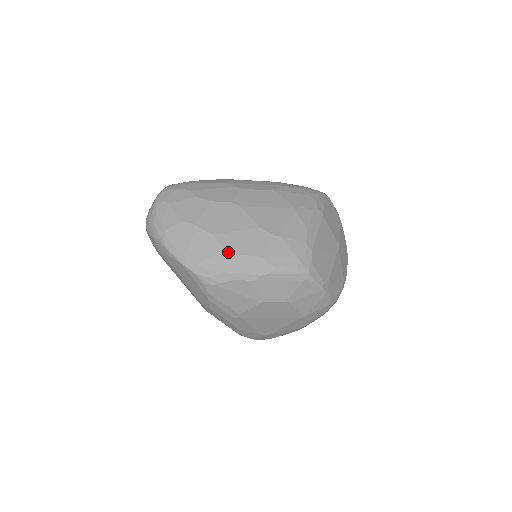
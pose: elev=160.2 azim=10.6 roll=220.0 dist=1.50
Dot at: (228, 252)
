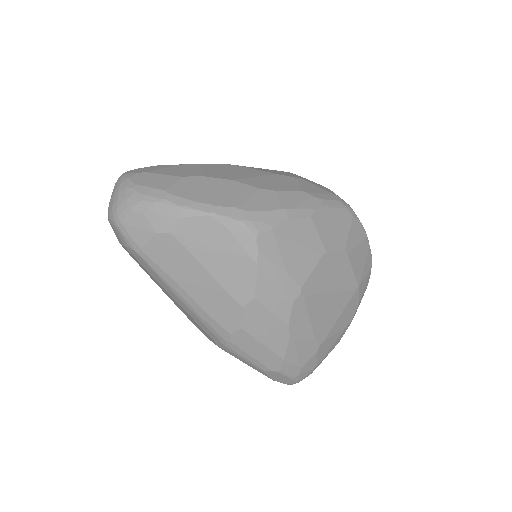
Dot at: (264, 190)
